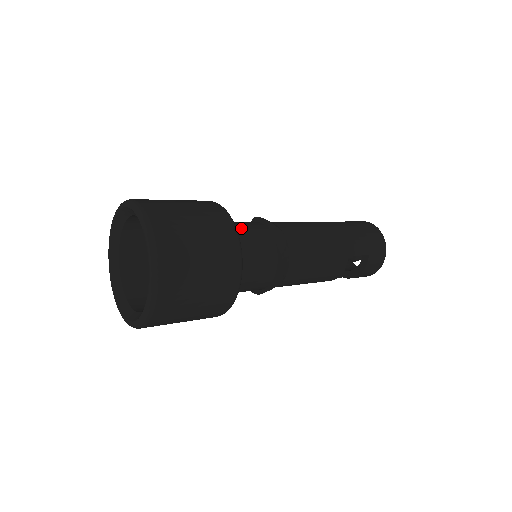
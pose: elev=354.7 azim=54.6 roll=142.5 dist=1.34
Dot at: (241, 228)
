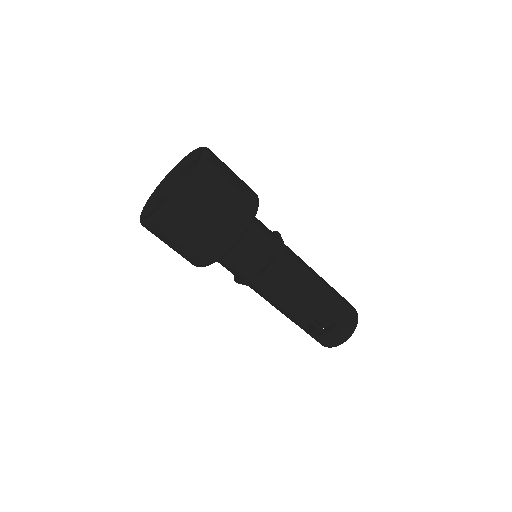
Dot at: (260, 224)
